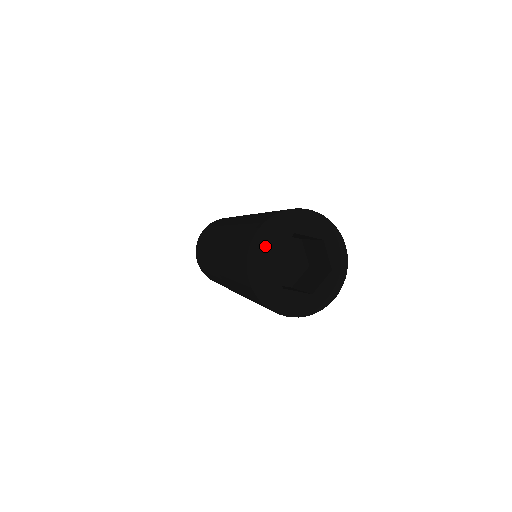
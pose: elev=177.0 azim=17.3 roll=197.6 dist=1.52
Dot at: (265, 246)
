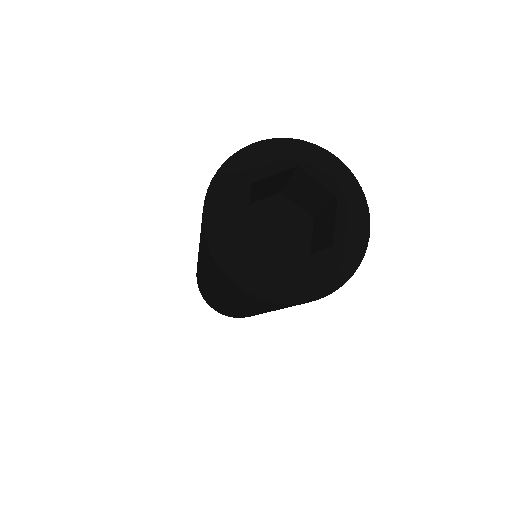
Dot at: (224, 226)
